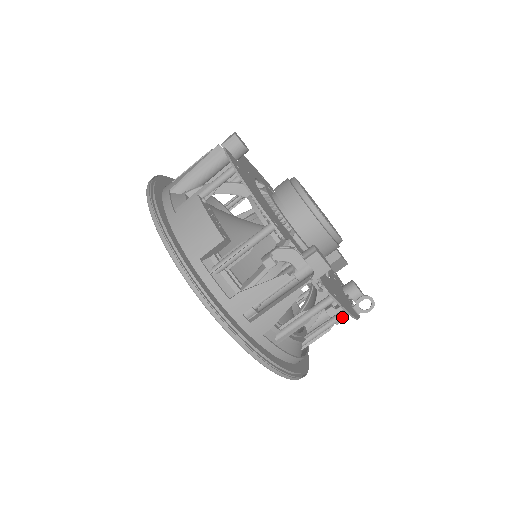
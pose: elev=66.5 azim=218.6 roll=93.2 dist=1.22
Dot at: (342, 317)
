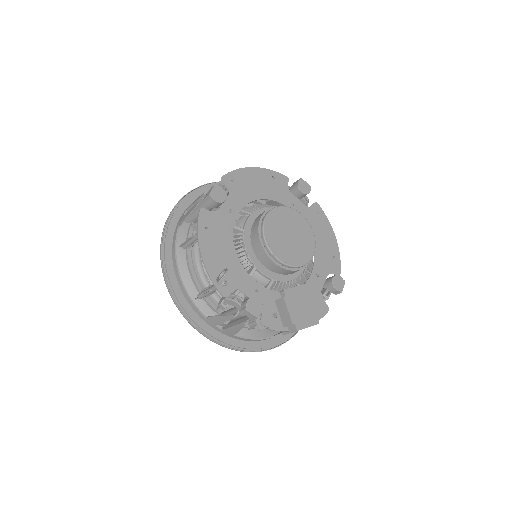
Dot at: occluded
